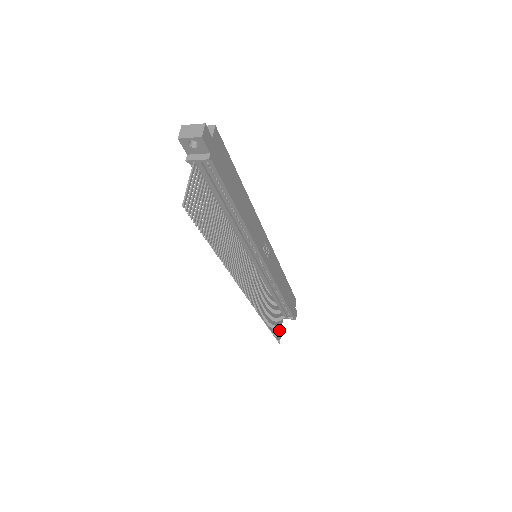
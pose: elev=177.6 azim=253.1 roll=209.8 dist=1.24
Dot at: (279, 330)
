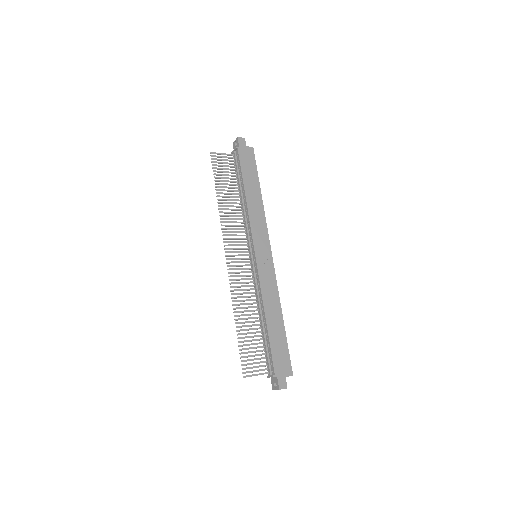
Dot at: (252, 367)
